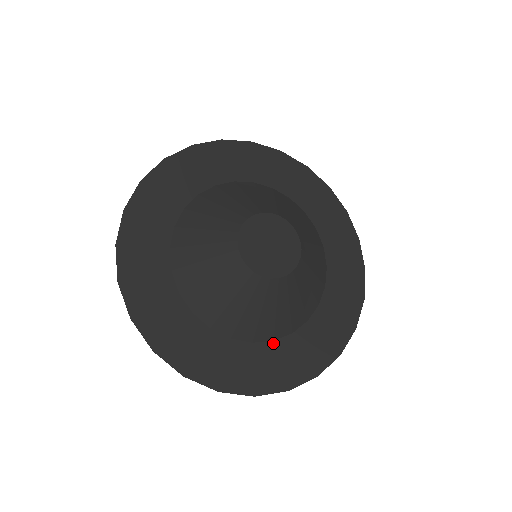
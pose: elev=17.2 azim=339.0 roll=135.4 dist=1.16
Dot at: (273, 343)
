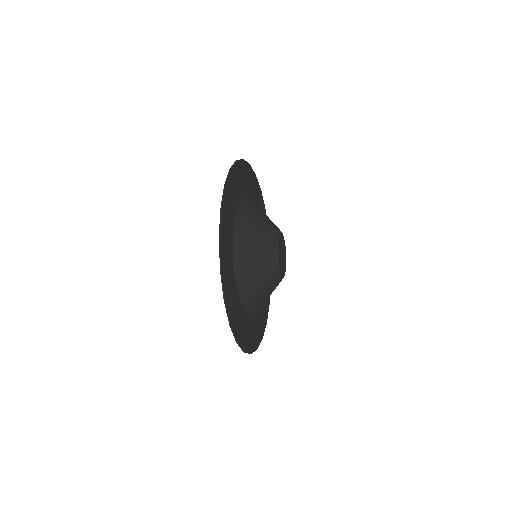
Dot at: (242, 308)
